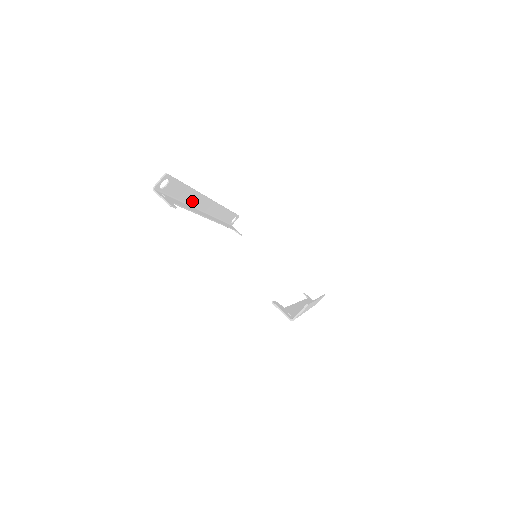
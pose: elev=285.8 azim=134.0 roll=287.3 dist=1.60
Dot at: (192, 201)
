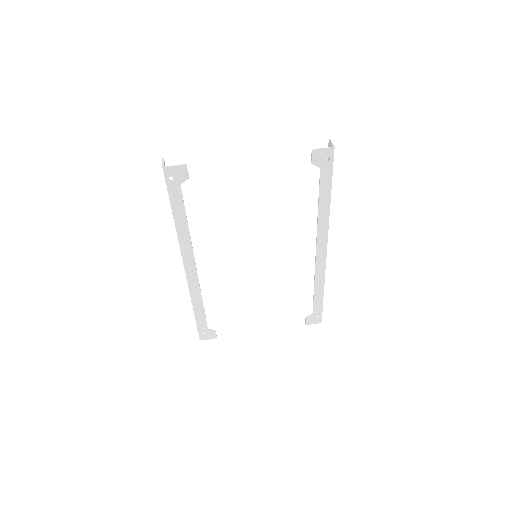
Dot at: occluded
